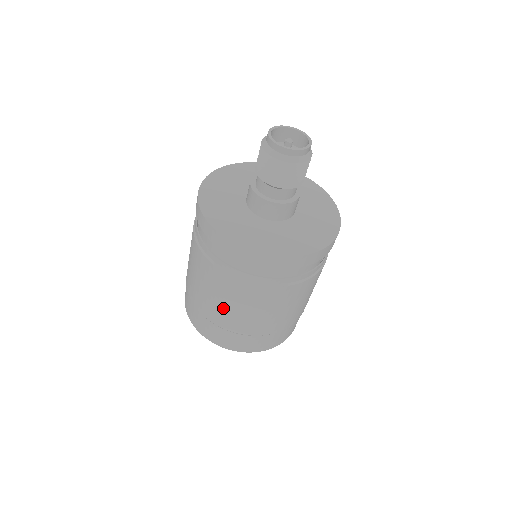
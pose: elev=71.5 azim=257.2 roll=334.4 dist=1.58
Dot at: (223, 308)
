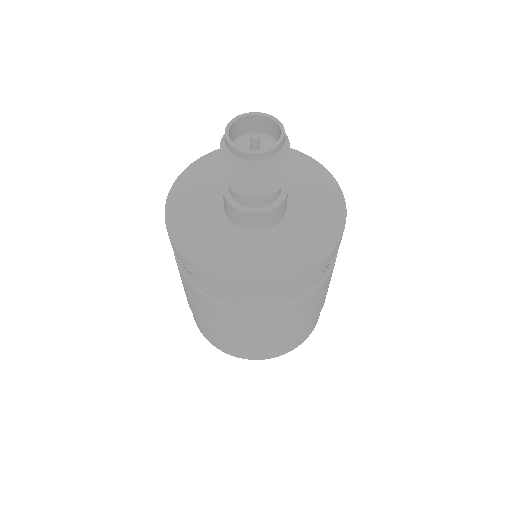
Dot at: (228, 330)
